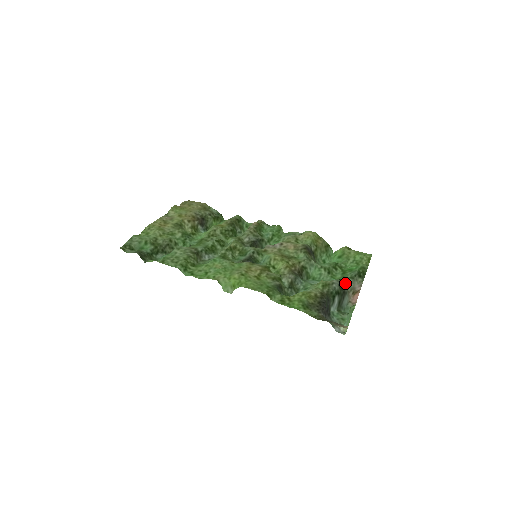
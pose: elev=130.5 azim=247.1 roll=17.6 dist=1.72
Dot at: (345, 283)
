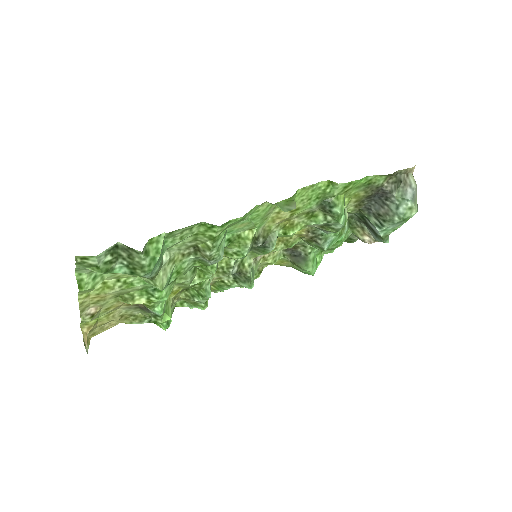
Dot at: (354, 220)
